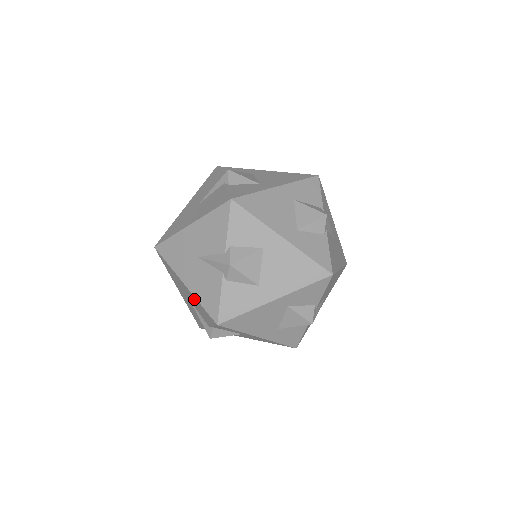
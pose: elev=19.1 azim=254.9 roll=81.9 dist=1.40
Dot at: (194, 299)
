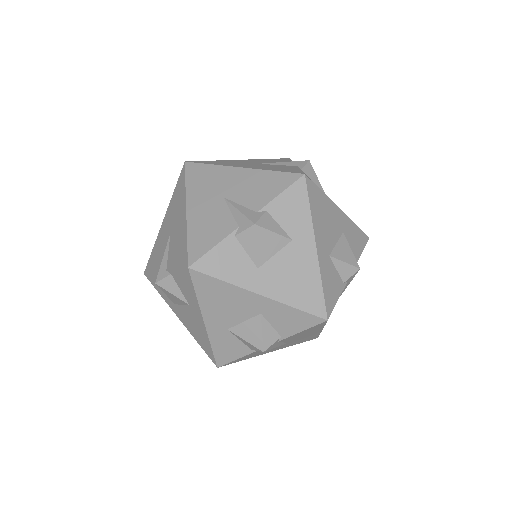
Dot at: (182, 231)
